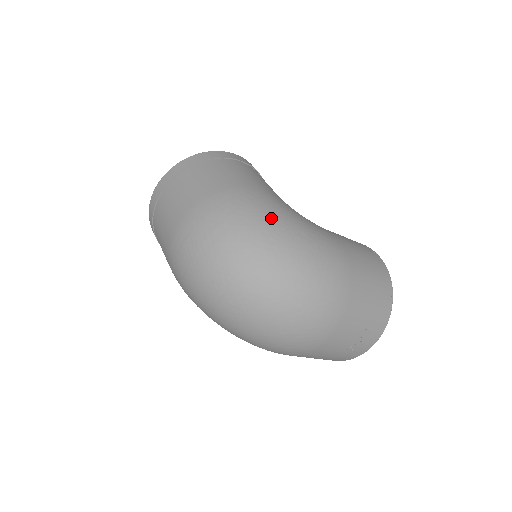
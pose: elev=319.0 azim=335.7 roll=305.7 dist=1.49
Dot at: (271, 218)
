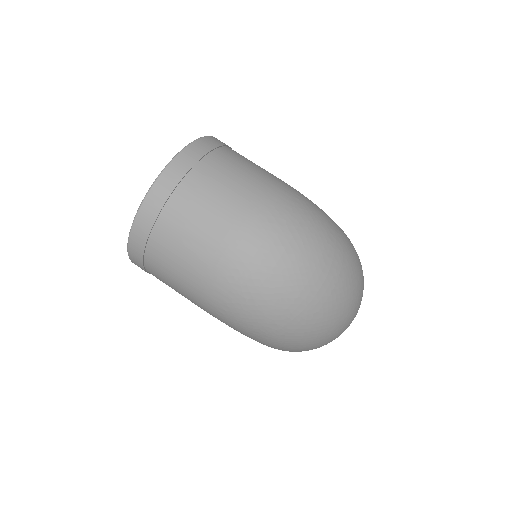
Dot at: (325, 215)
